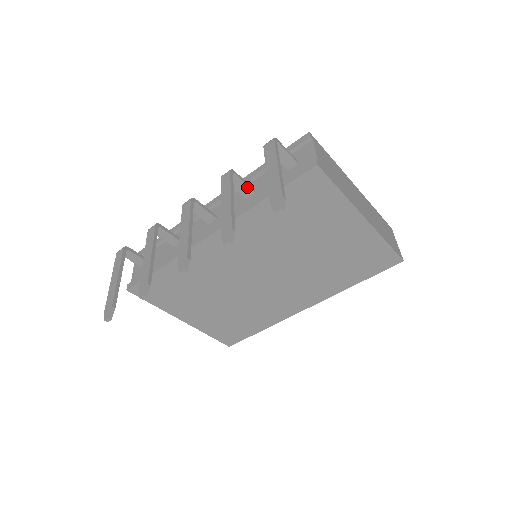
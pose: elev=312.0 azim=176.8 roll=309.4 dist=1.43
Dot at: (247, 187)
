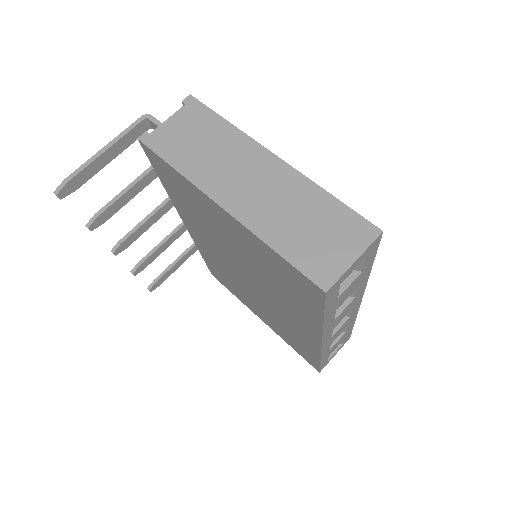
Dot at: occluded
